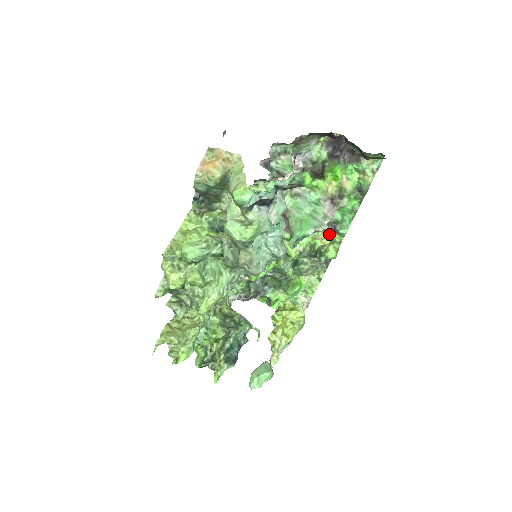
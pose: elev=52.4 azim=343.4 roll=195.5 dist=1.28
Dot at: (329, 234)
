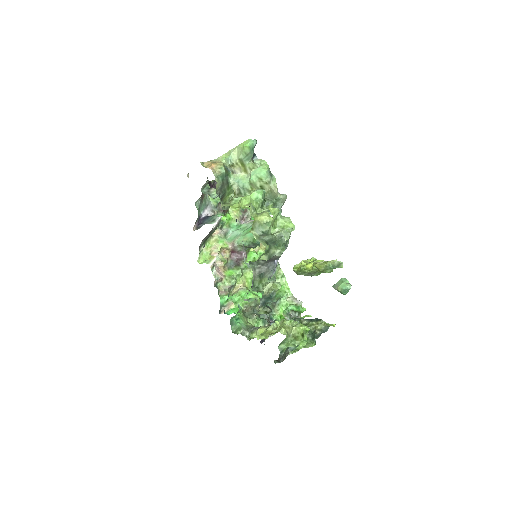
Dot at: occluded
